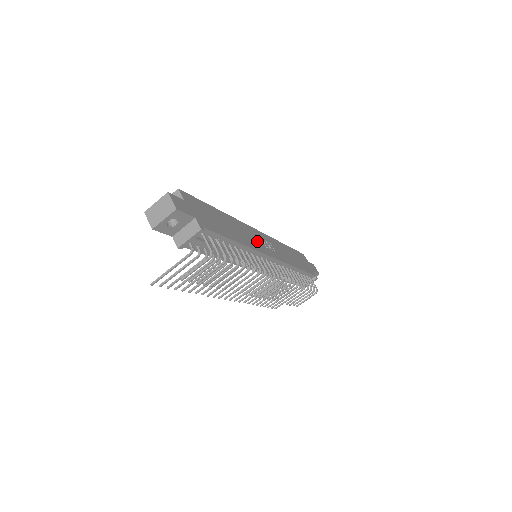
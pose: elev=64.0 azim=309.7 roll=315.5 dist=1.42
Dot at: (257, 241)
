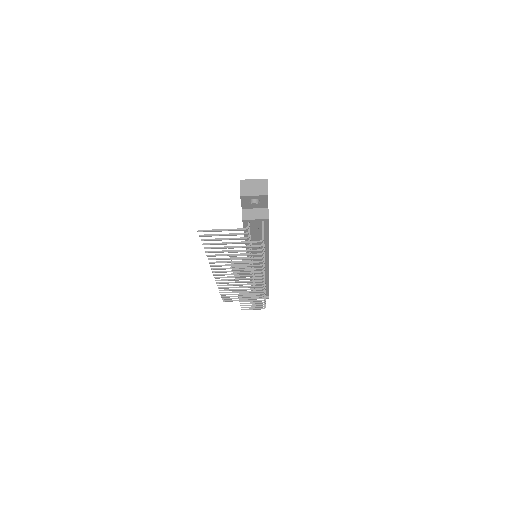
Dot at: occluded
